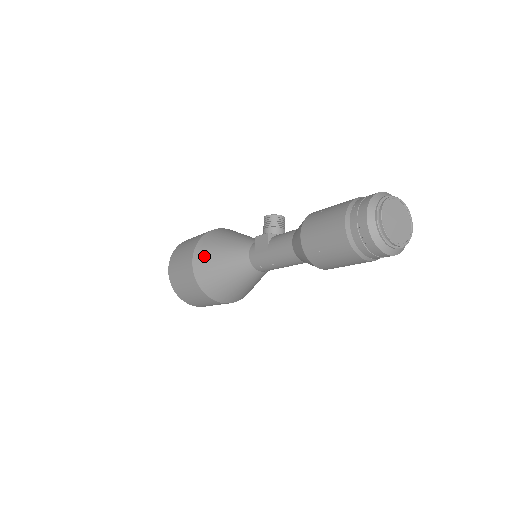
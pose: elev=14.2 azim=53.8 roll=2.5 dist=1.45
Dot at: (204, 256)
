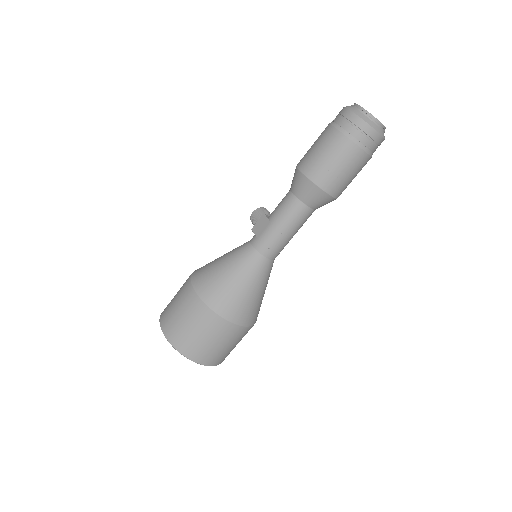
Dot at: (205, 276)
